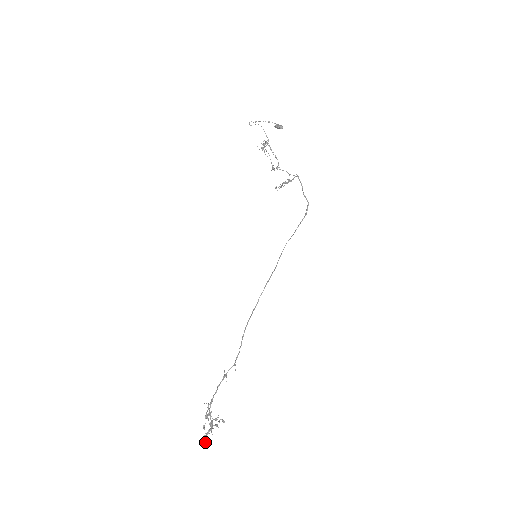
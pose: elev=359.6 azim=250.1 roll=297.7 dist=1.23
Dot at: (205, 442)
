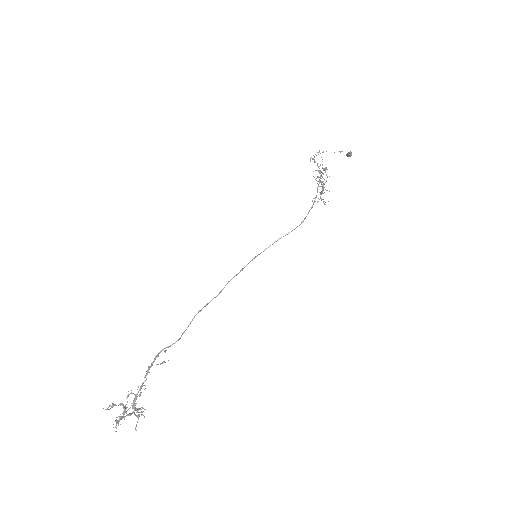
Dot at: (113, 427)
